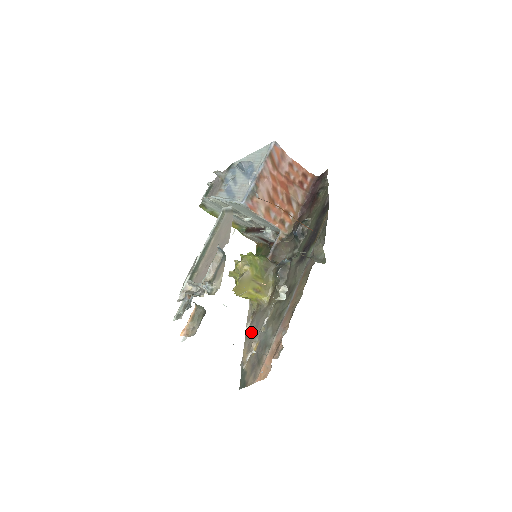
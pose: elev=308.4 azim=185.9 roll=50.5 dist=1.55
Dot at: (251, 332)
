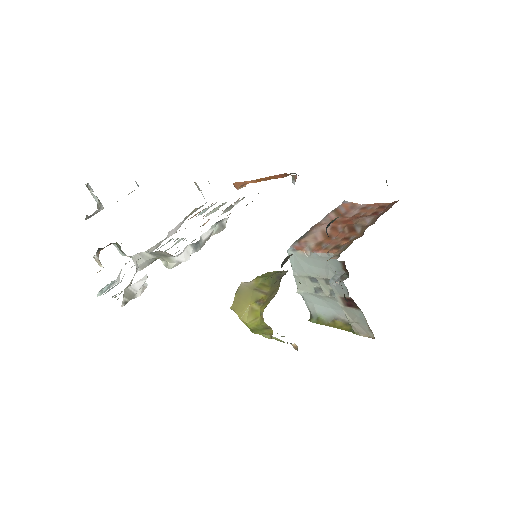
Dot at: occluded
